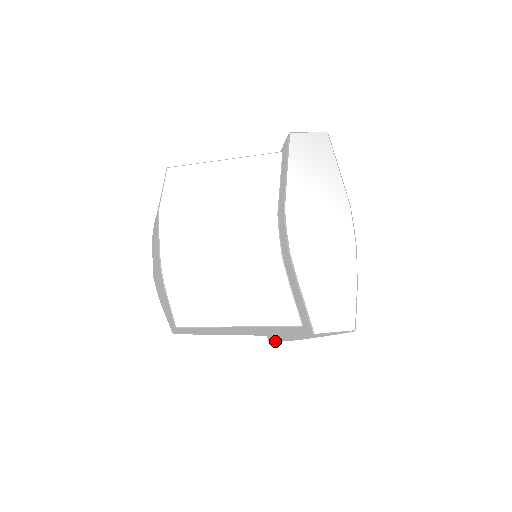
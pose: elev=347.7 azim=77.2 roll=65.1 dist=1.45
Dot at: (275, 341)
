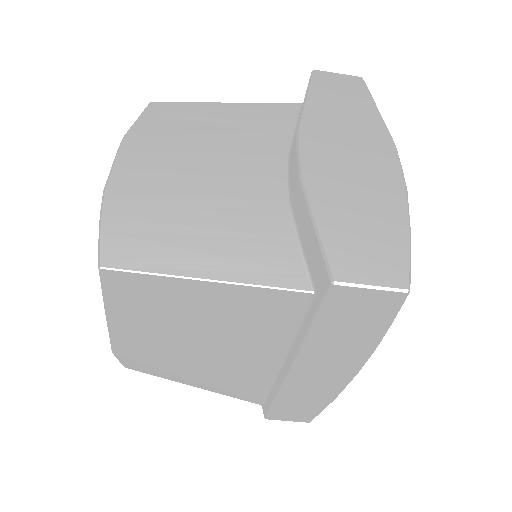
Dot at: (273, 402)
